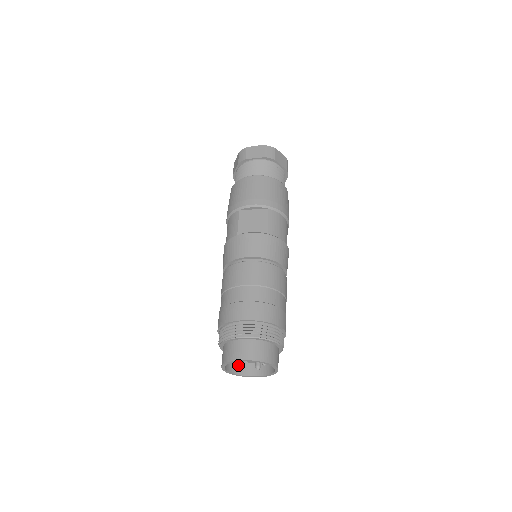
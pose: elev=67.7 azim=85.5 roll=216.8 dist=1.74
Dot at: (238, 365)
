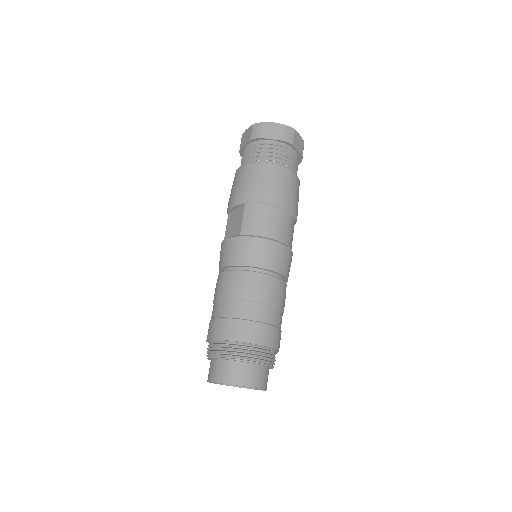
Dot at: occluded
